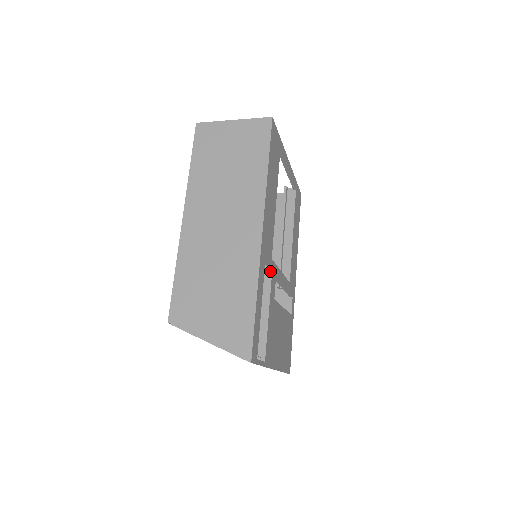
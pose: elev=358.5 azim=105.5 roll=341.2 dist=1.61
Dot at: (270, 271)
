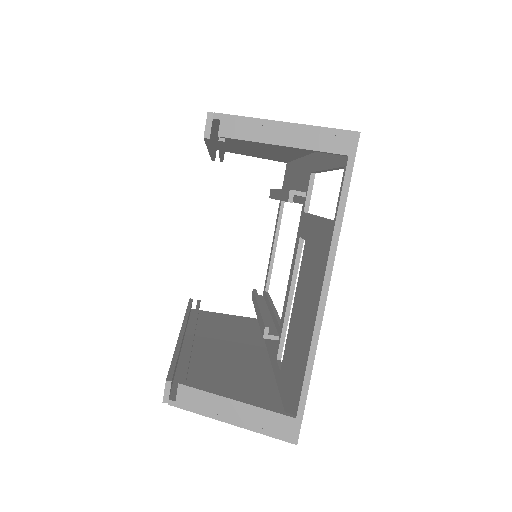
Dot at: (306, 212)
